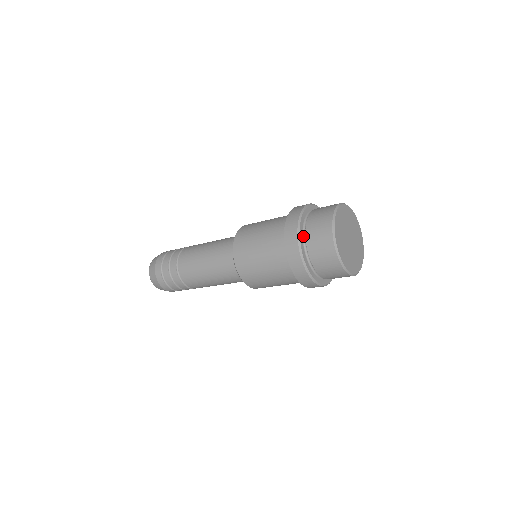
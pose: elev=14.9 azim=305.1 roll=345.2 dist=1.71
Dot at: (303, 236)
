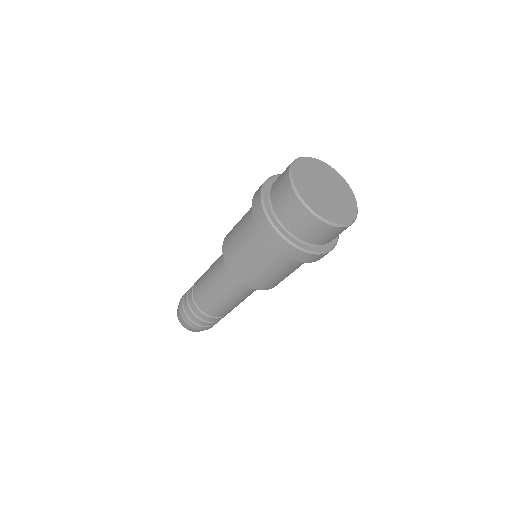
Dot at: (269, 195)
